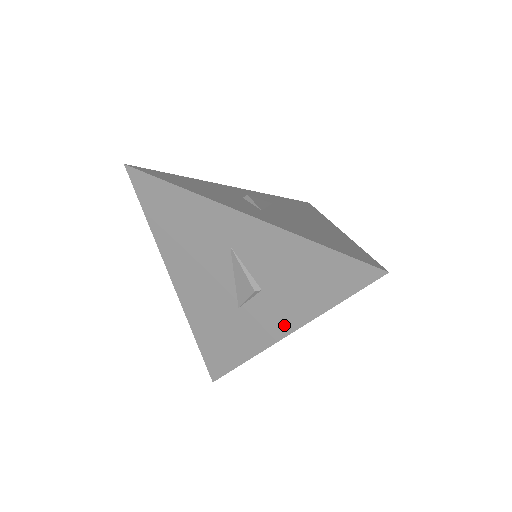
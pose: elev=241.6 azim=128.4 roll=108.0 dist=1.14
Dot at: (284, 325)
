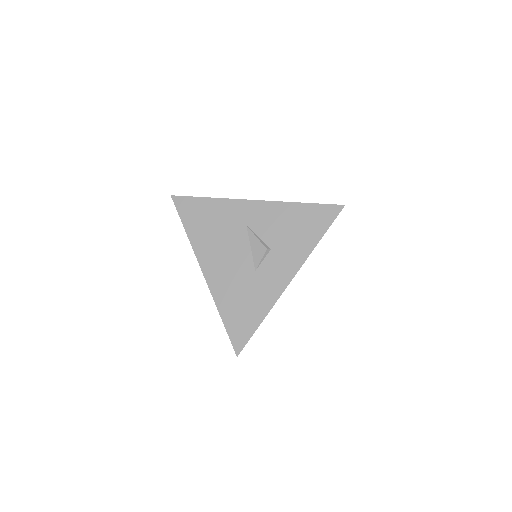
Dot at: (290, 270)
